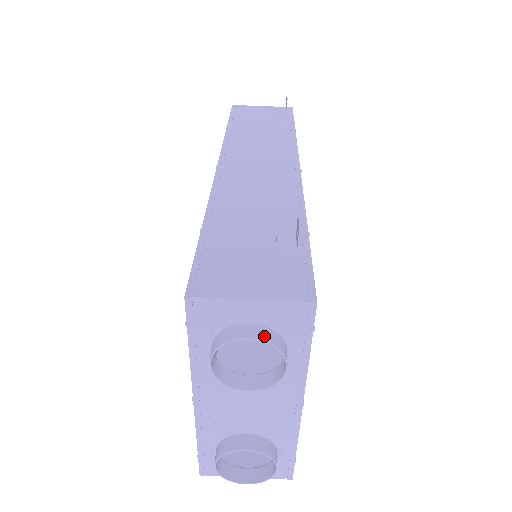
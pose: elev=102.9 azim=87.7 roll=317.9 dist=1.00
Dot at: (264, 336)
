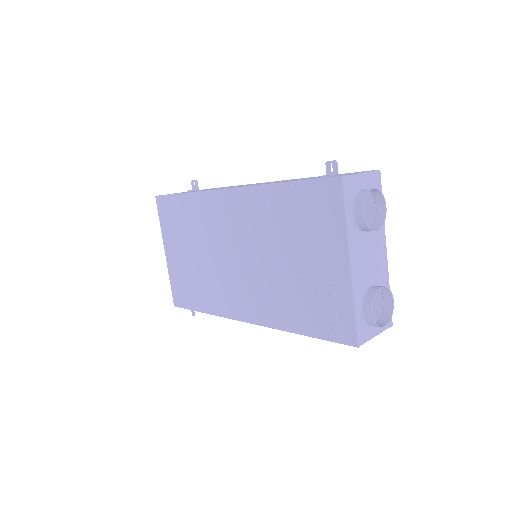
Dot at: (375, 189)
